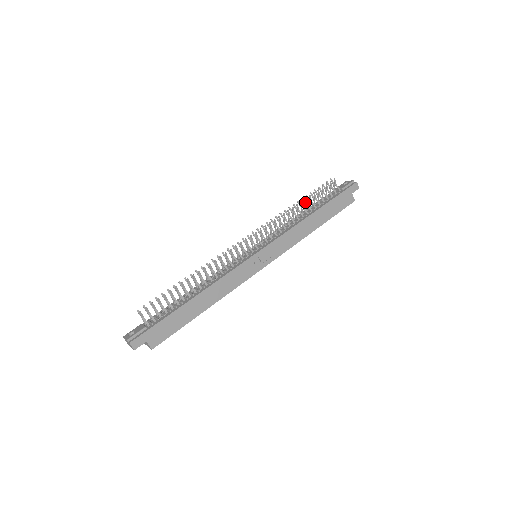
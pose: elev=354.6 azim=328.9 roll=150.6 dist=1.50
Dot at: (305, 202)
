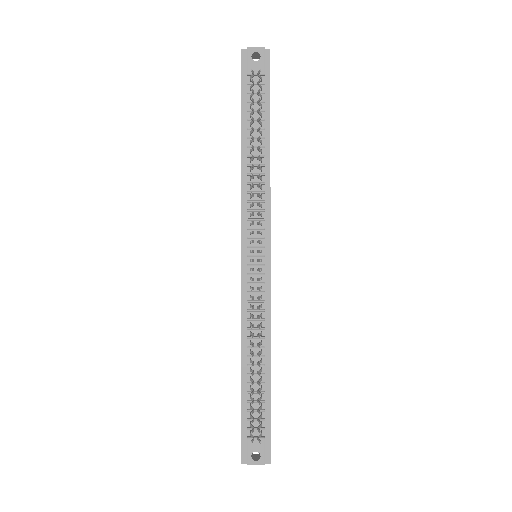
Dot at: occluded
